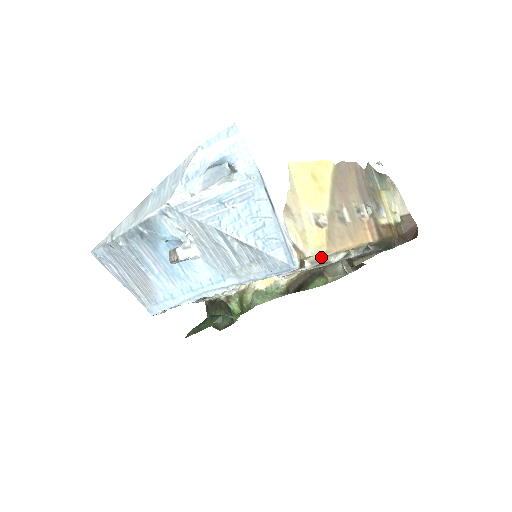
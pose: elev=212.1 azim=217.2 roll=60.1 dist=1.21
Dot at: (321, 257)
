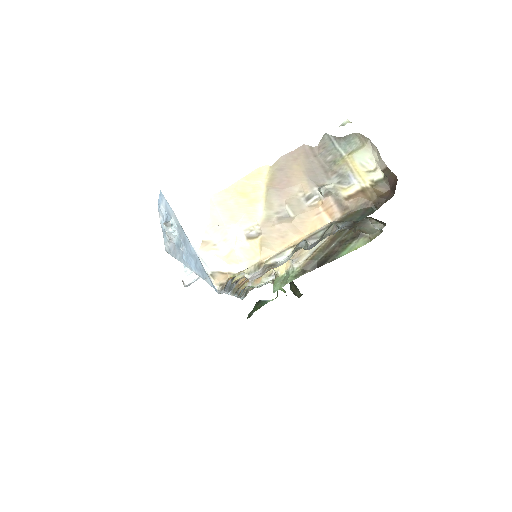
Dot at: (258, 265)
